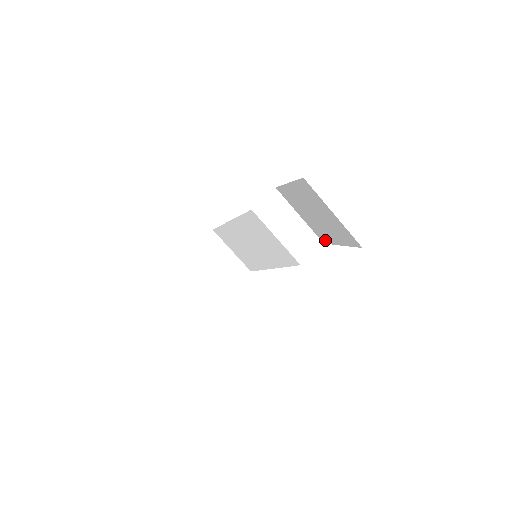
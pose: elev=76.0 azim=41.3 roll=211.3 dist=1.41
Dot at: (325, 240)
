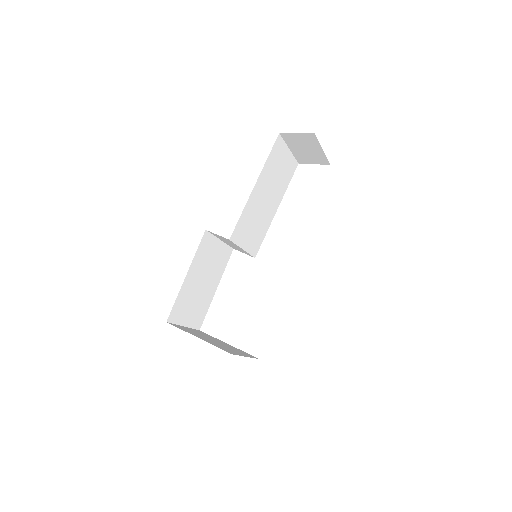
Dot at: occluded
